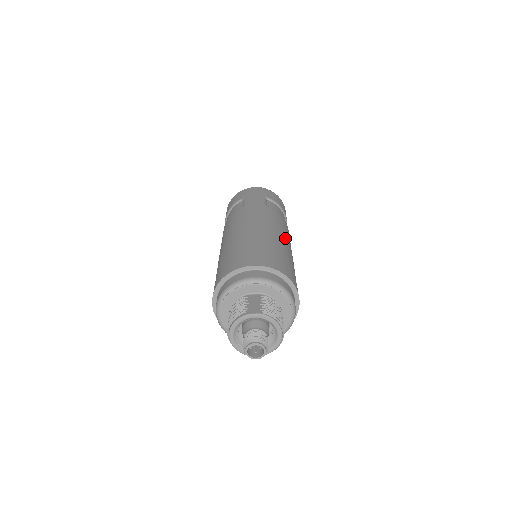
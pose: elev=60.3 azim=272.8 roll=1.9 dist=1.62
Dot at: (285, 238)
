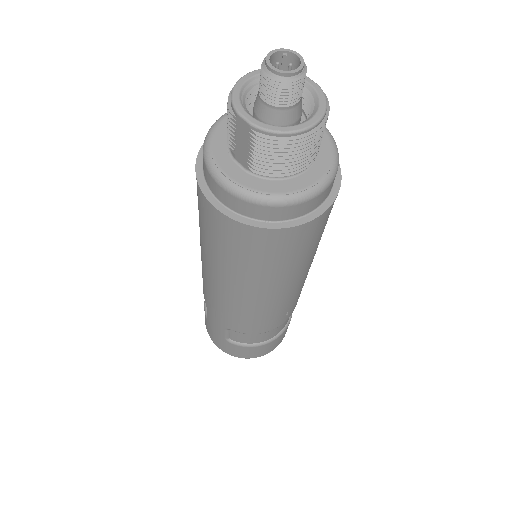
Dot at: occluded
